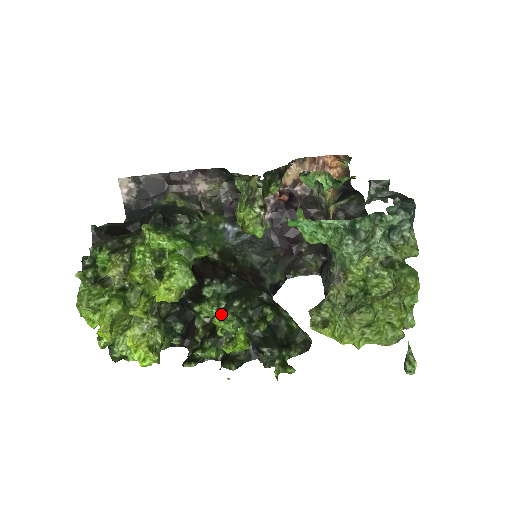
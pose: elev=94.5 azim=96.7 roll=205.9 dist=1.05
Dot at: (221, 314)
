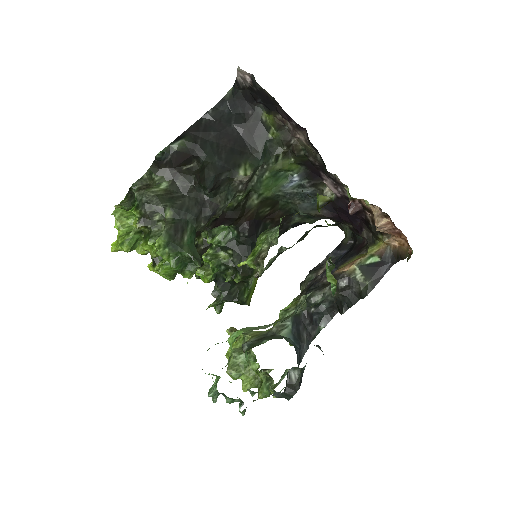
Dot at: (214, 252)
